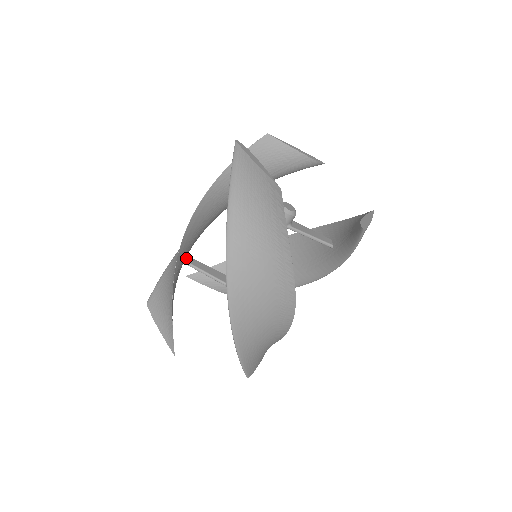
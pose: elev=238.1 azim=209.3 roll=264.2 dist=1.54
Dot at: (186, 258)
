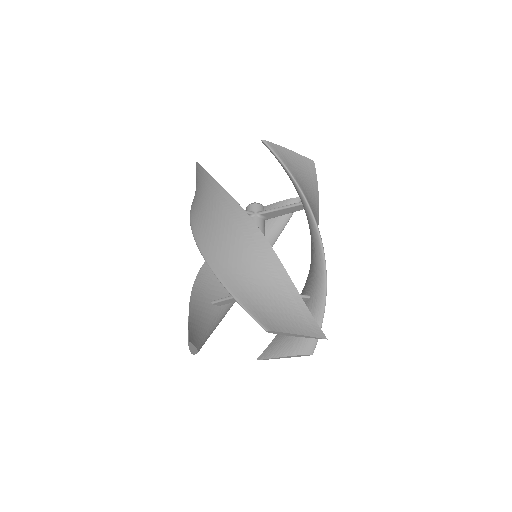
Dot at: occluded
